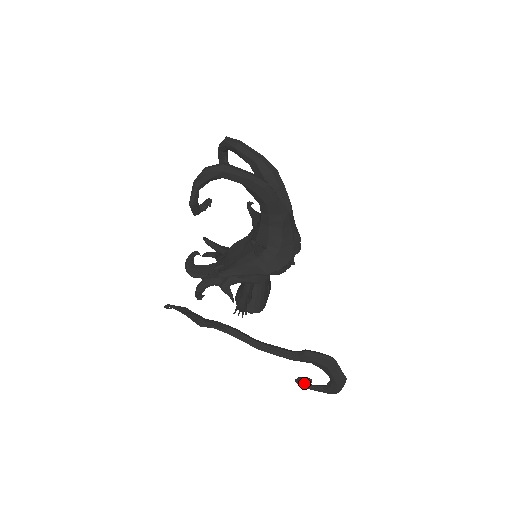
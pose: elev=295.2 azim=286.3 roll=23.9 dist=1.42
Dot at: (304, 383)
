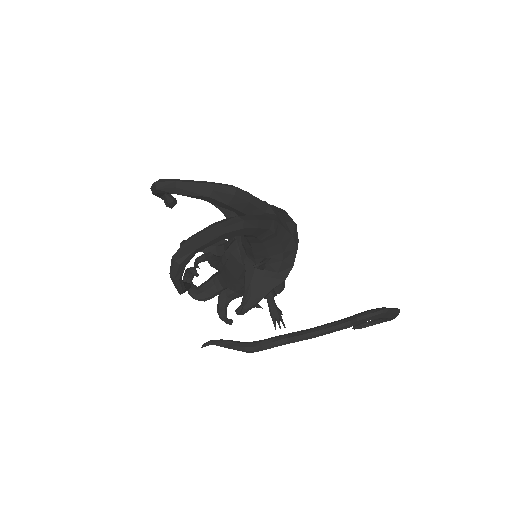
Dot at: occluded
